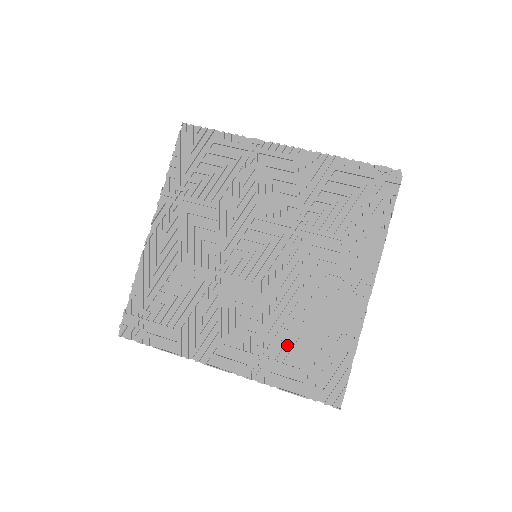
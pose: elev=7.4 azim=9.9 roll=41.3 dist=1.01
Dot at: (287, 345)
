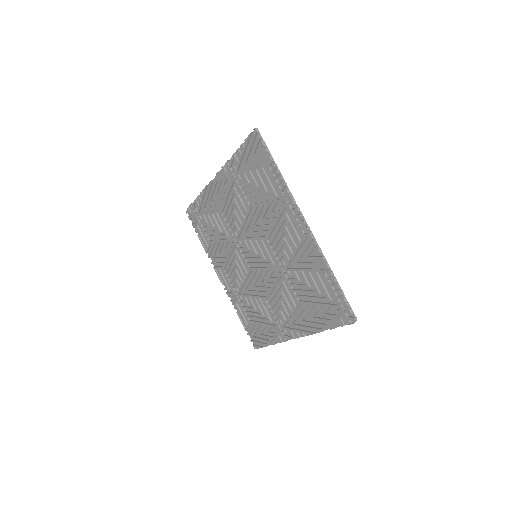
Dot at: (249, 305)
